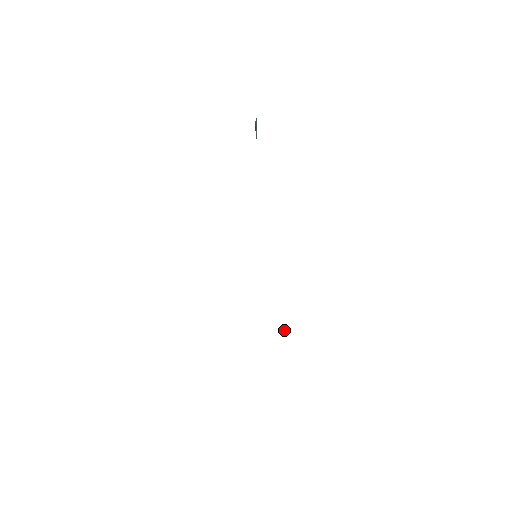
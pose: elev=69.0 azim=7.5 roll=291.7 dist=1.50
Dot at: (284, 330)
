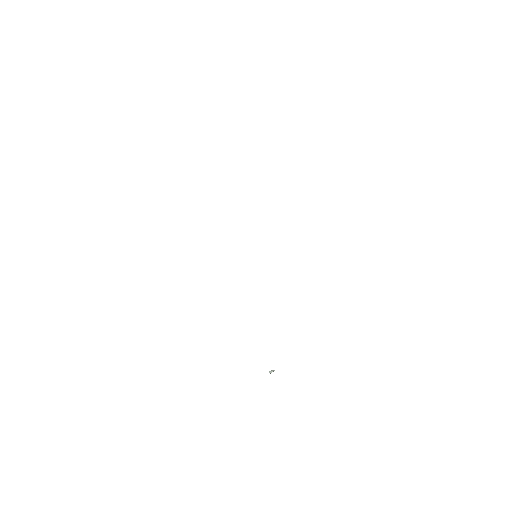
Dot at: (269, 371)
